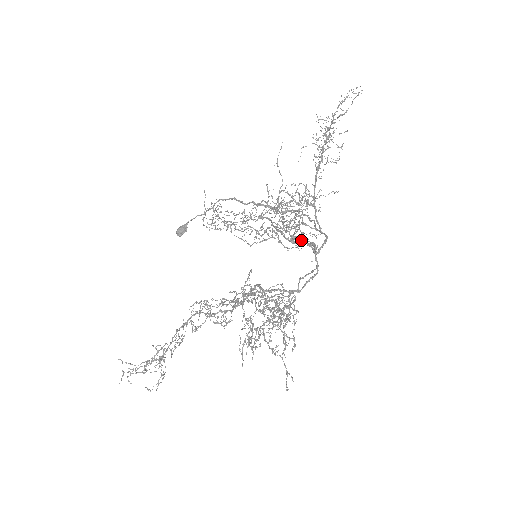
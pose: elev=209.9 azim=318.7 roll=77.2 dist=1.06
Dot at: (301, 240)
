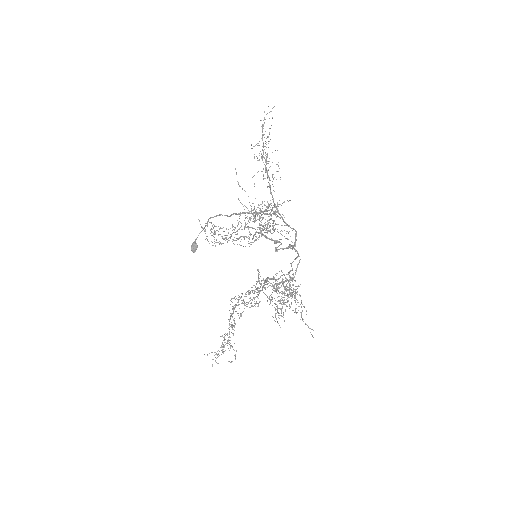
Dot at: (282, 248)
